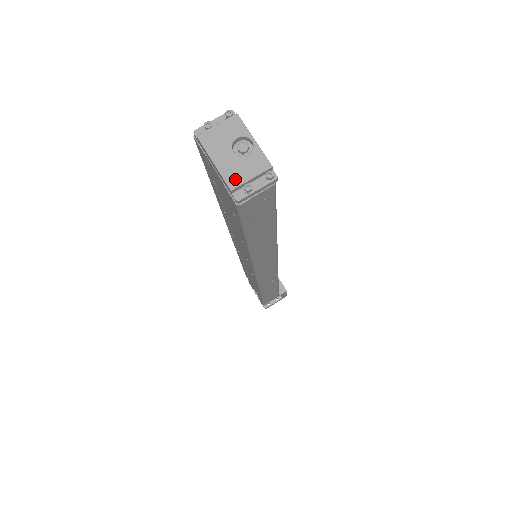
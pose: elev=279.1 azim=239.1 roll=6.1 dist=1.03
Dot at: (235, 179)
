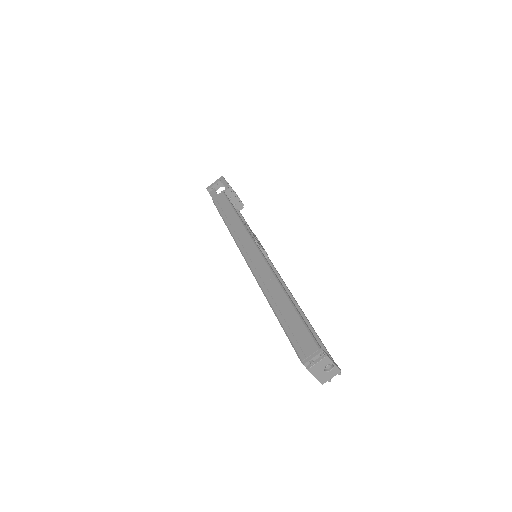
Dot at: (324, 381)
